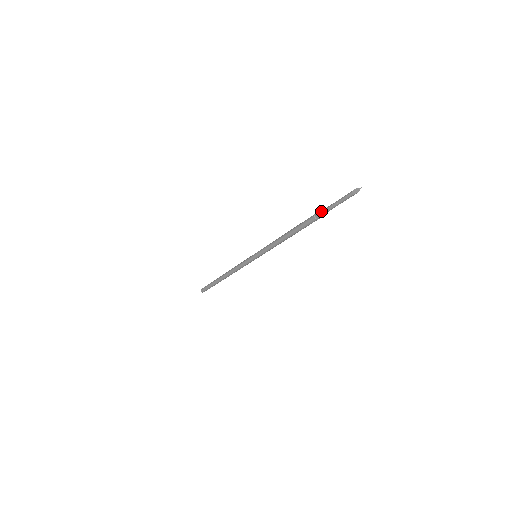
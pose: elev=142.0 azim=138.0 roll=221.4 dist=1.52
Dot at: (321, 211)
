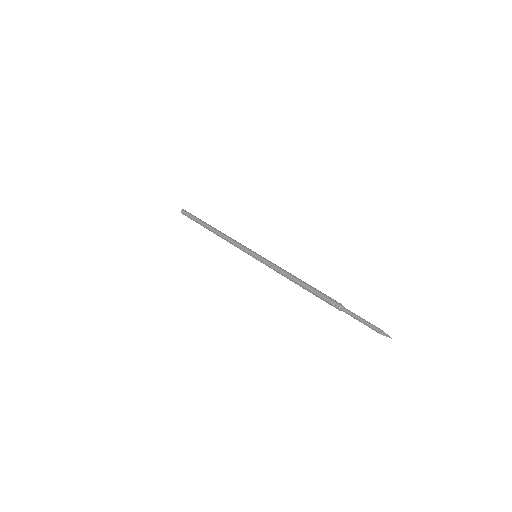
Dot at: (342, 309)
